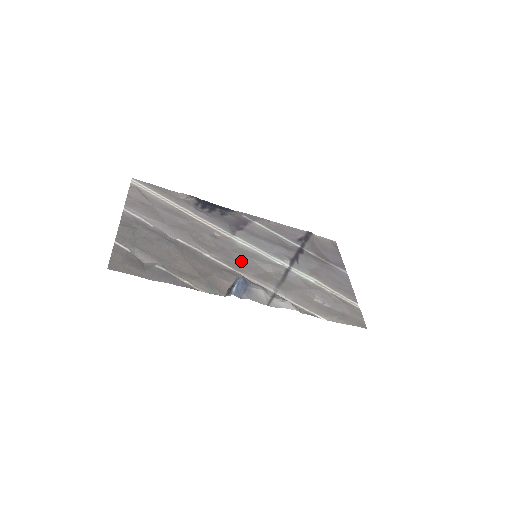
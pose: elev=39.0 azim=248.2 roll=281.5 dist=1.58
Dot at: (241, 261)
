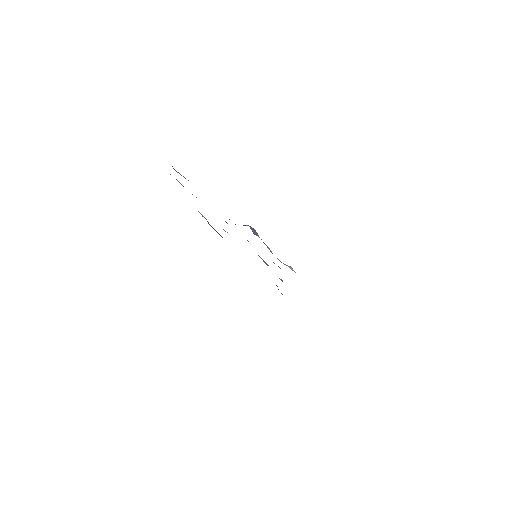
Dot at: occluded
